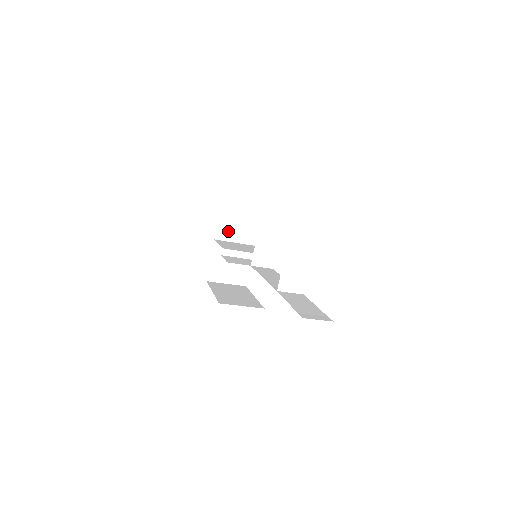
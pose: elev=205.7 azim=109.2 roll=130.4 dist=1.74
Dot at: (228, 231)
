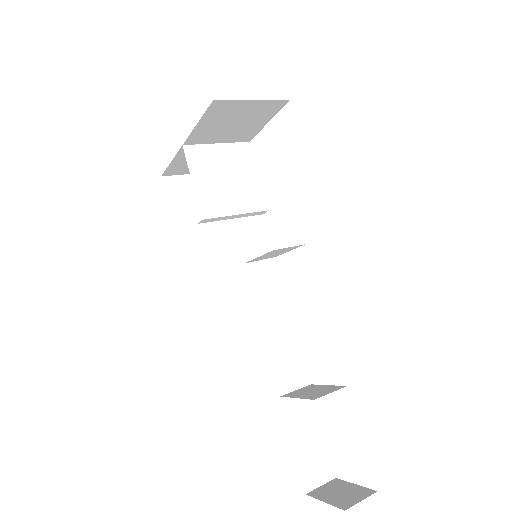
Dot at: (210, 135)
